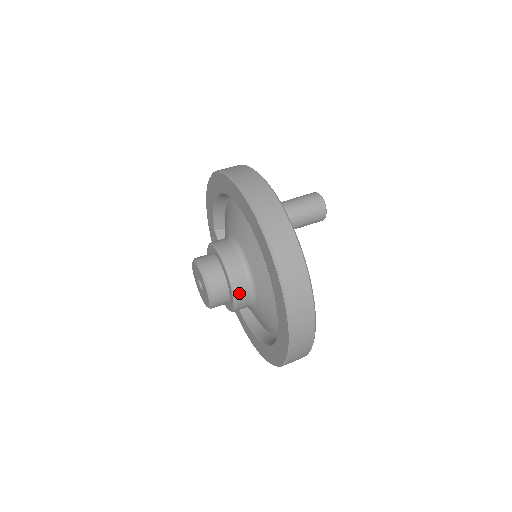
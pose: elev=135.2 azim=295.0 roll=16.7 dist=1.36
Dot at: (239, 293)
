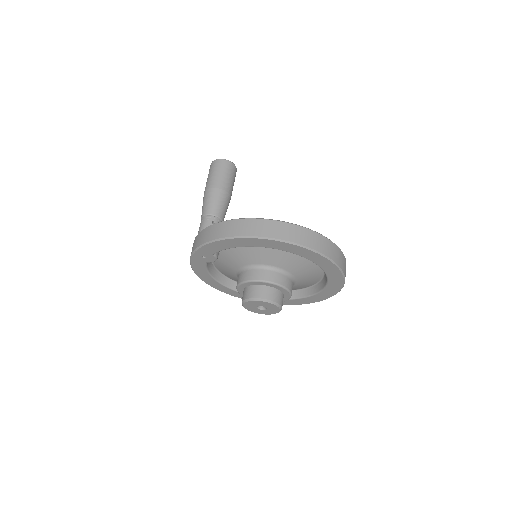
Dot at: occluded
